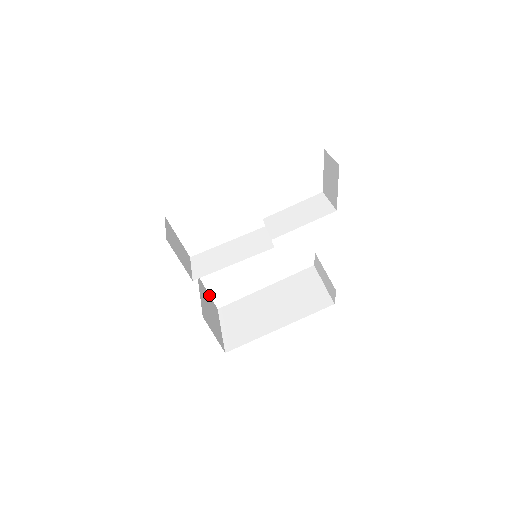
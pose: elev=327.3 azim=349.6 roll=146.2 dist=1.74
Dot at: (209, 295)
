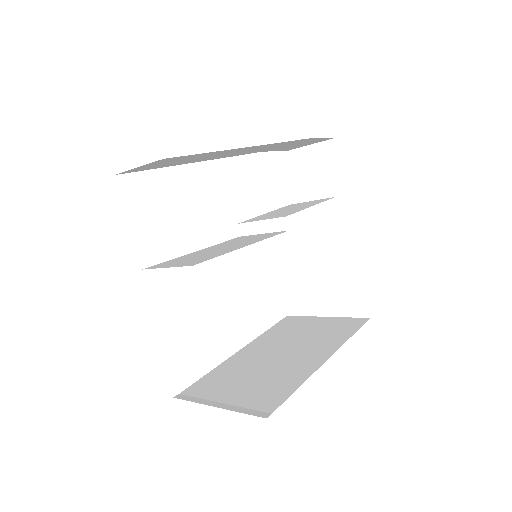
Dot at: occluded
